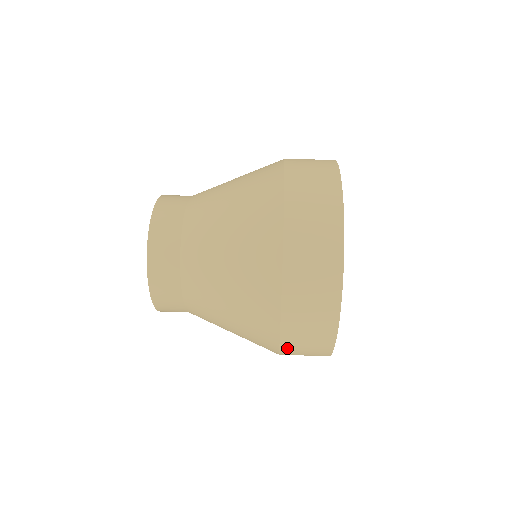
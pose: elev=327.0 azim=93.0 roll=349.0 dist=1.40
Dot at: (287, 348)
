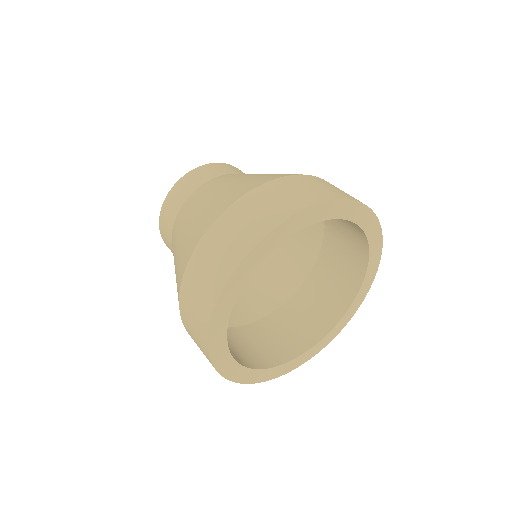
Dot at: occluded
